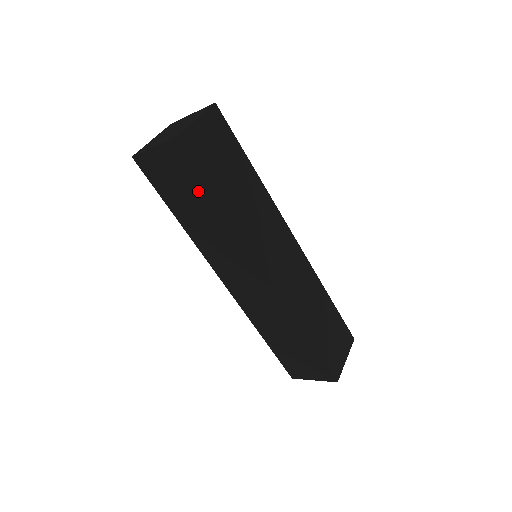
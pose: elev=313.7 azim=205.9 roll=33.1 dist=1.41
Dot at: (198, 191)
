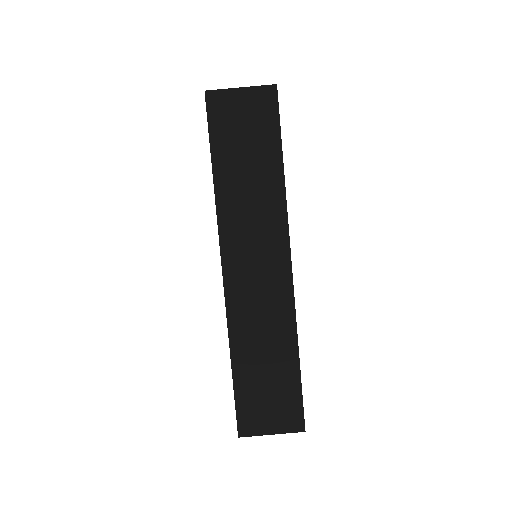
Dot at: occluded
